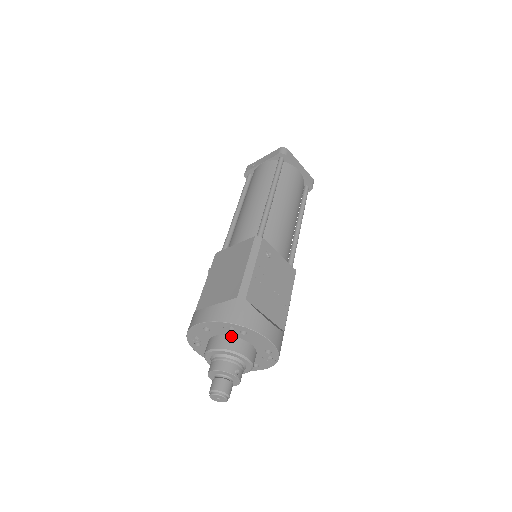
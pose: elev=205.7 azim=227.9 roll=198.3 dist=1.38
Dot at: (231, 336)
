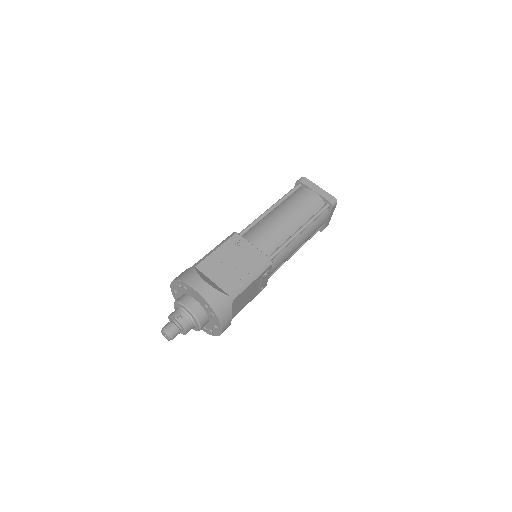
Dot at: (185, 294)
